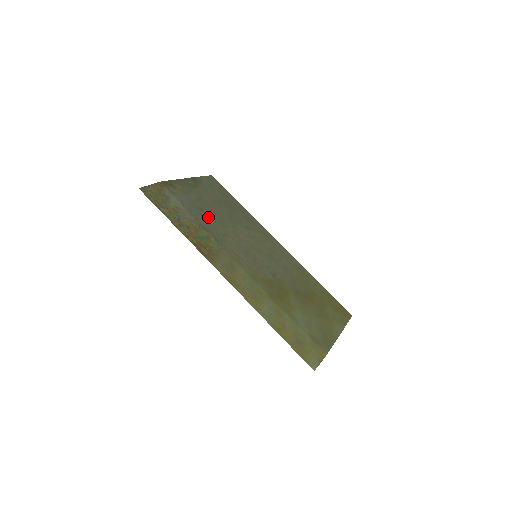
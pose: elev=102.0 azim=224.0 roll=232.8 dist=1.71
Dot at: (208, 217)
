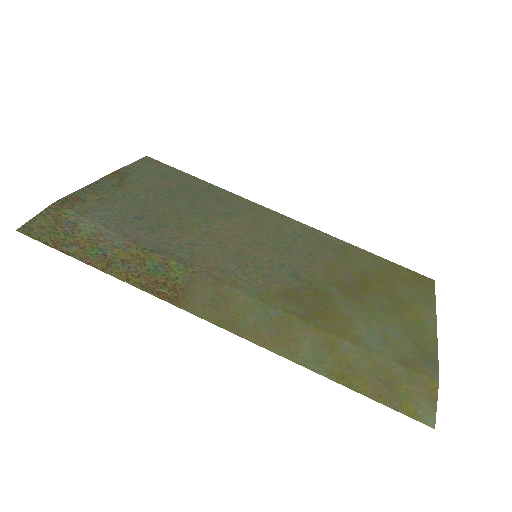
Dot at: (155, 226)
